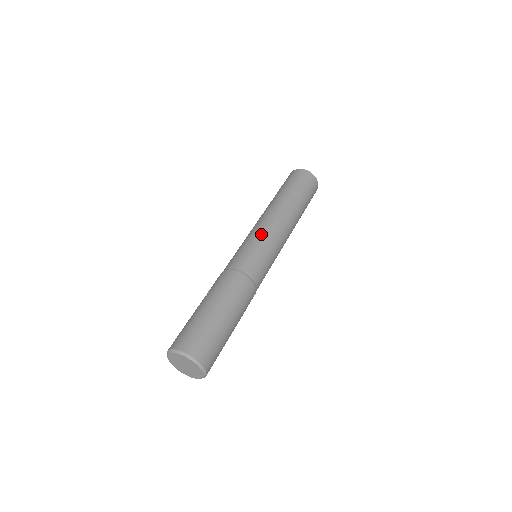
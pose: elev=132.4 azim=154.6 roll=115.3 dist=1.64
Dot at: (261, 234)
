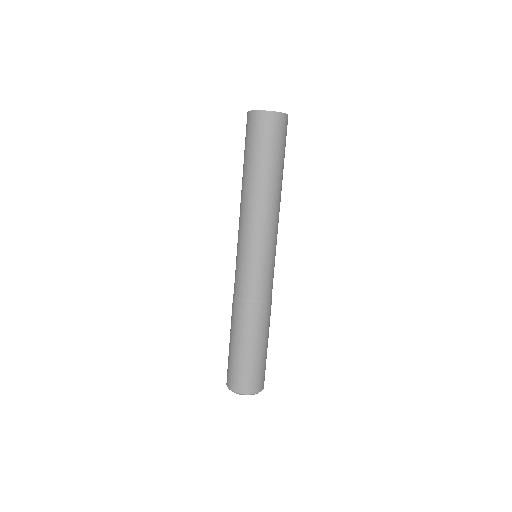
Dot at: (247, 244)
